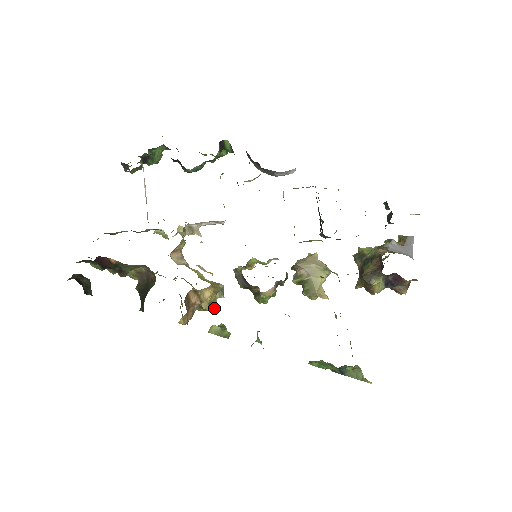
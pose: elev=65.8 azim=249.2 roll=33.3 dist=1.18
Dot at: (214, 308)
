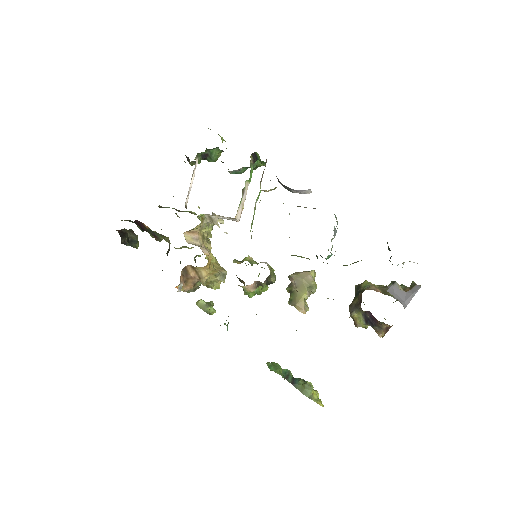
Dot at: (216, 288)
